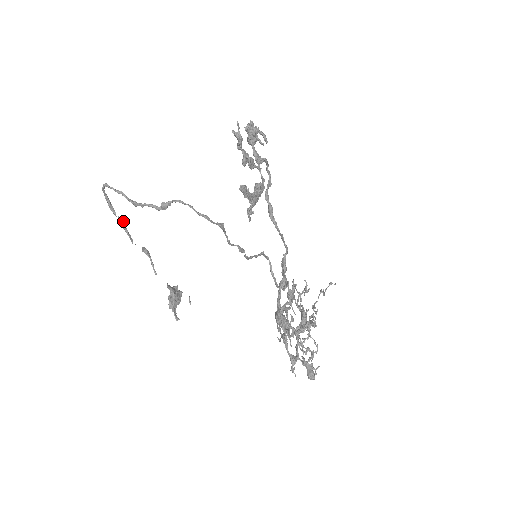
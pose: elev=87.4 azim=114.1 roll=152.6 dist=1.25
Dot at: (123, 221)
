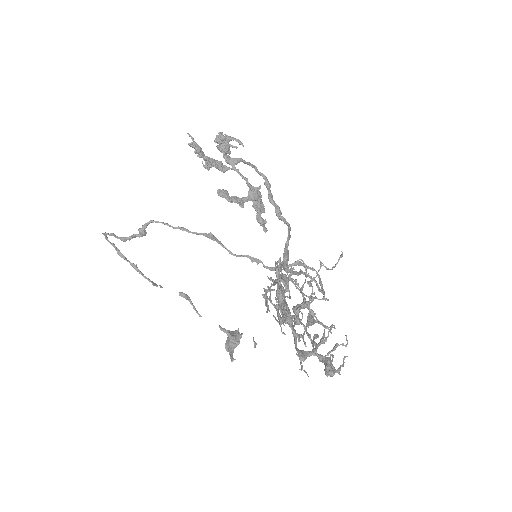
Dot at: (134, 264)
